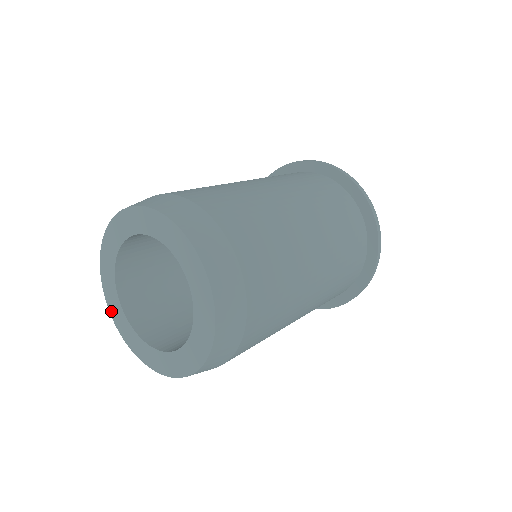
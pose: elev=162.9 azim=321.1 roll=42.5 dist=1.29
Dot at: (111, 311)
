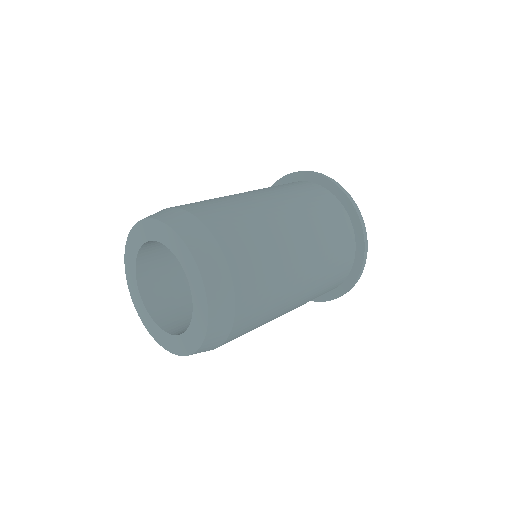
Dot at: (152, 334)
